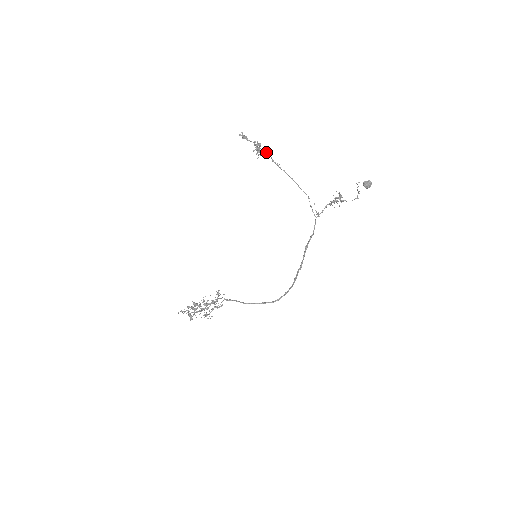
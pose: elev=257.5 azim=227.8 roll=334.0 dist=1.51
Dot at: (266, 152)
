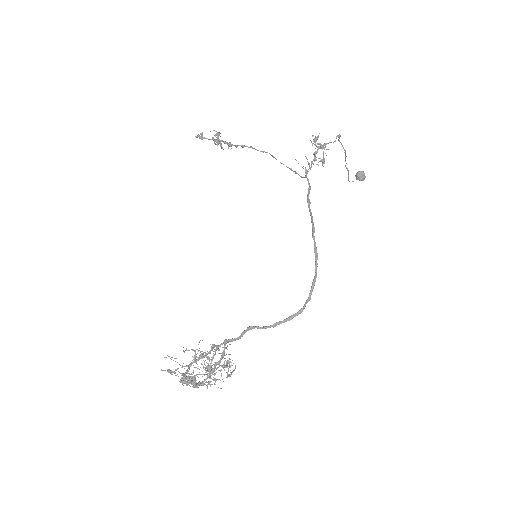
Dot at: (228, 143)
